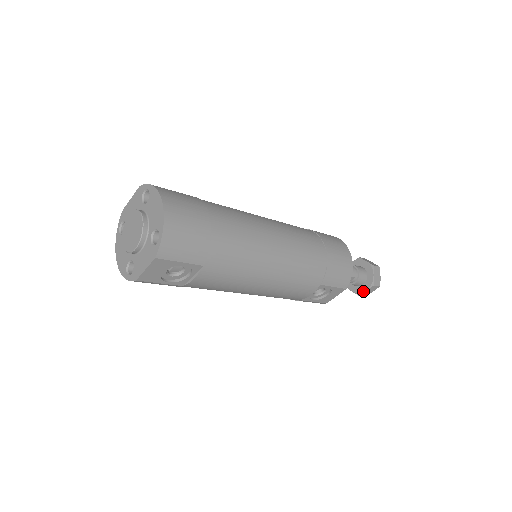
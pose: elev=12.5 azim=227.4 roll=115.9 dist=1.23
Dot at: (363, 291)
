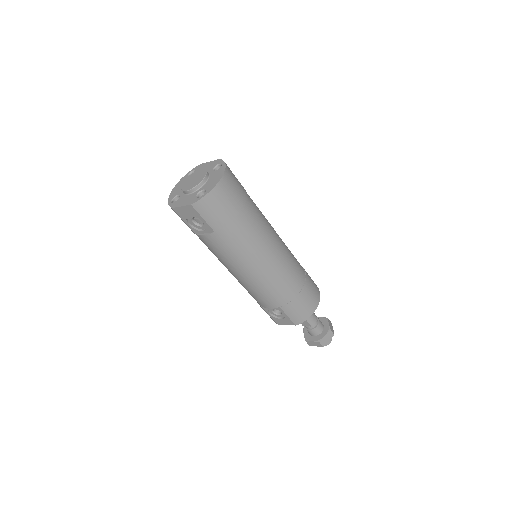
Dot at: (310, 340)
